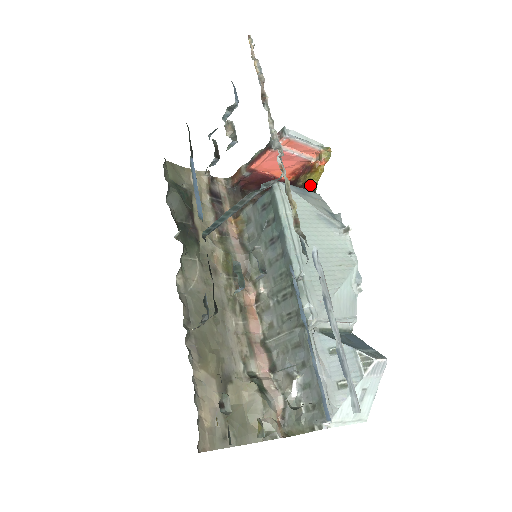
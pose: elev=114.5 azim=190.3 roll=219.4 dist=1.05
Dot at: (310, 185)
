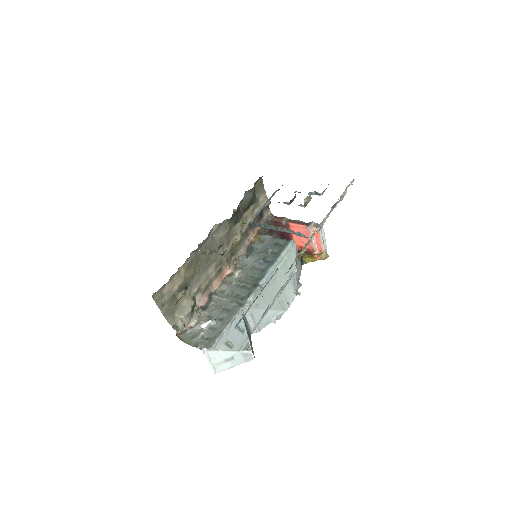
Dot at: (303, 260)
